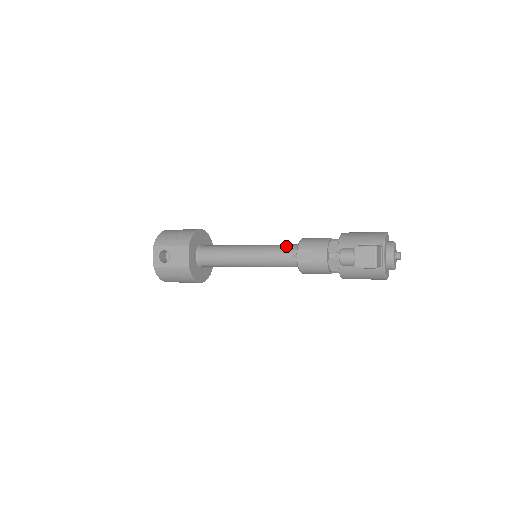
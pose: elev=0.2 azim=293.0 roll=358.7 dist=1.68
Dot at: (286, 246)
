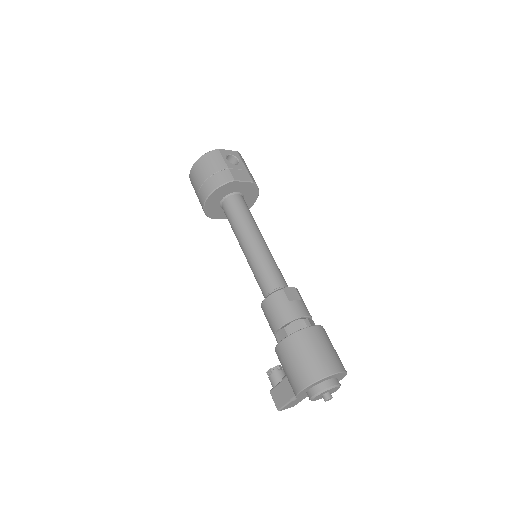
Dot at: occluded
